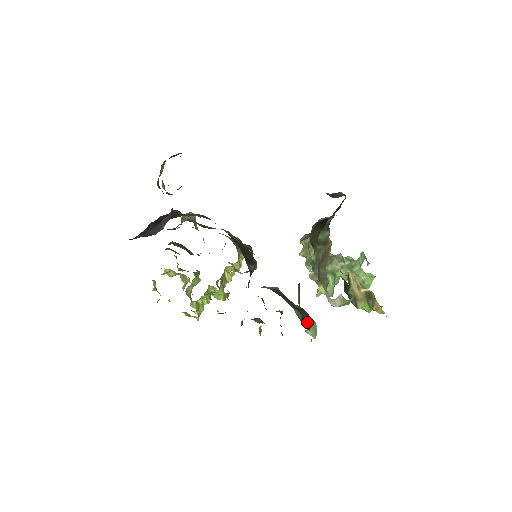
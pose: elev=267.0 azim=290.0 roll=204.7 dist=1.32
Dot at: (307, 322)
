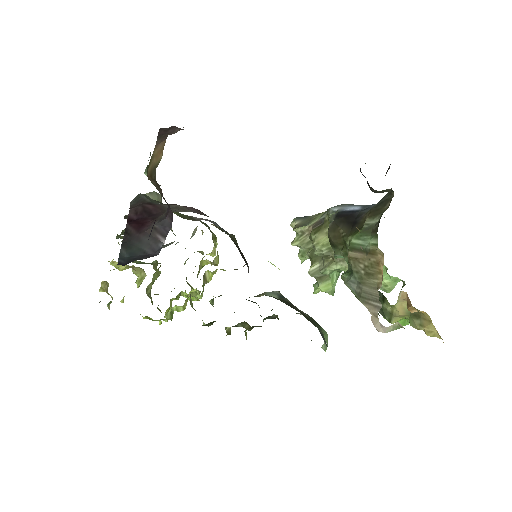
Dot at: (323, 336)
